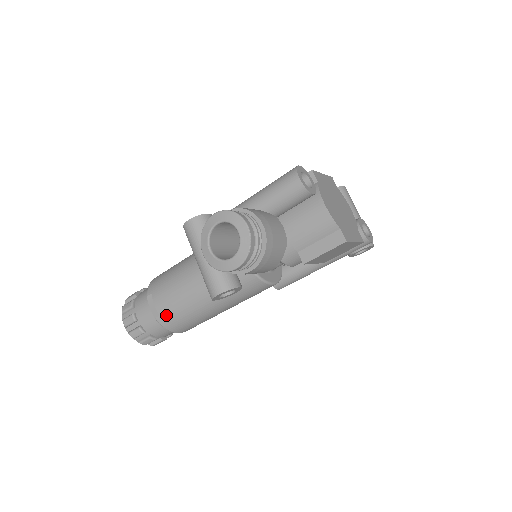
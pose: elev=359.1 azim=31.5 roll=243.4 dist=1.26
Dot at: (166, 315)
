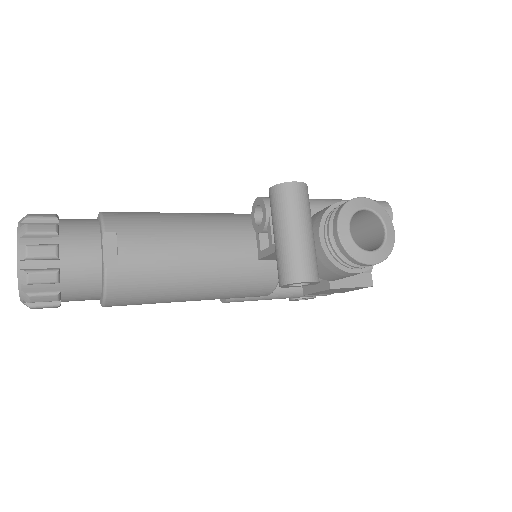
Dot at: (129, 272)
